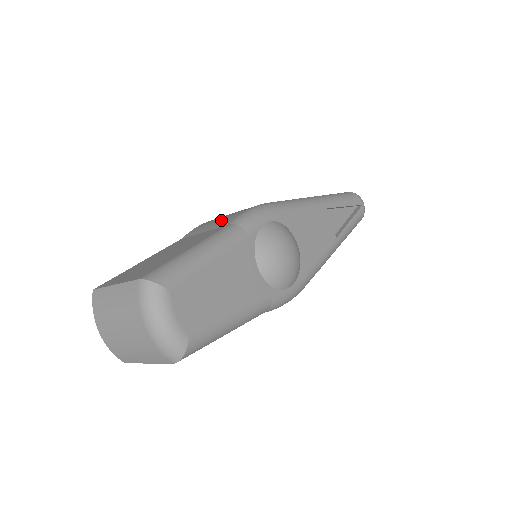
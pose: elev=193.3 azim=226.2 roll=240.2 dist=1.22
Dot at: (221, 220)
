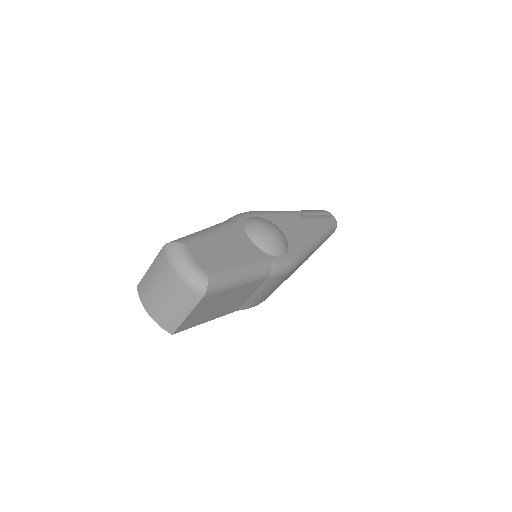
Dot at: occluded
